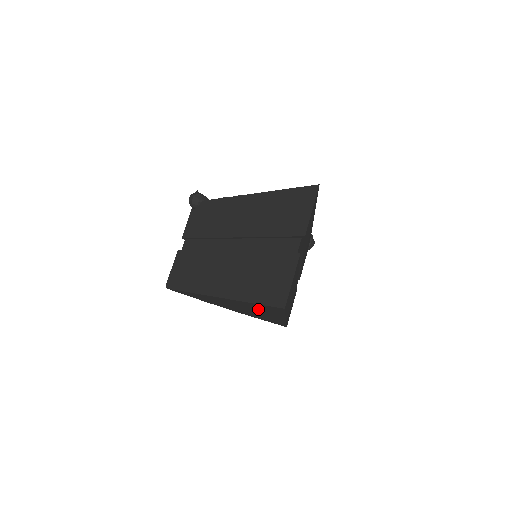
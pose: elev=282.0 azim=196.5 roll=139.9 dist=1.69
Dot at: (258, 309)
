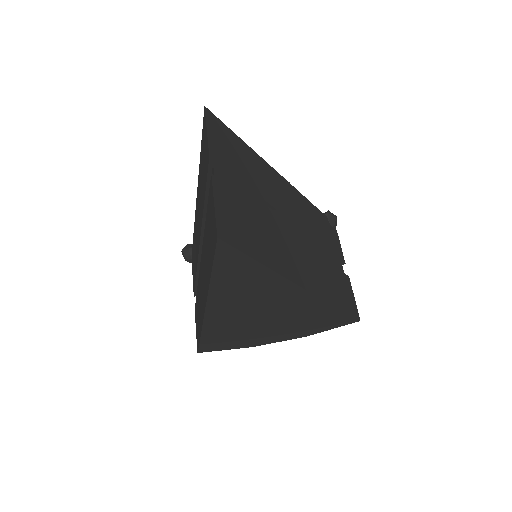
Dot at: (251, 290)
